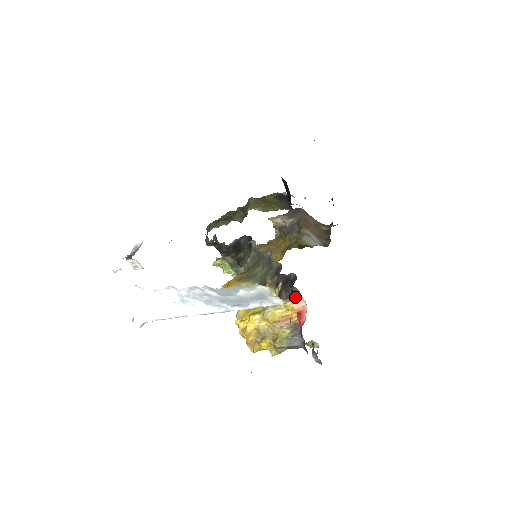
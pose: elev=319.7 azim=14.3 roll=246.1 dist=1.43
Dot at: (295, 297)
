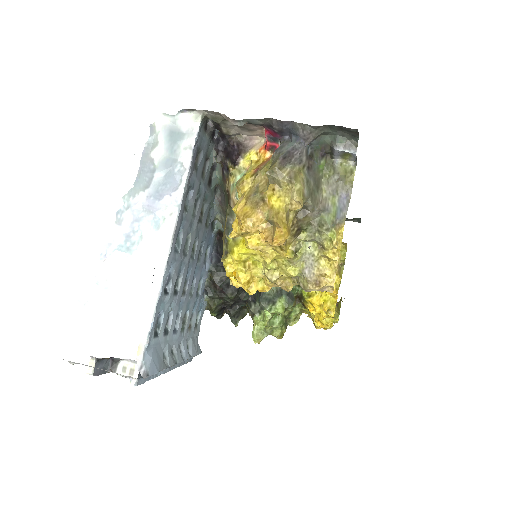
Dot at: (246, 146)
